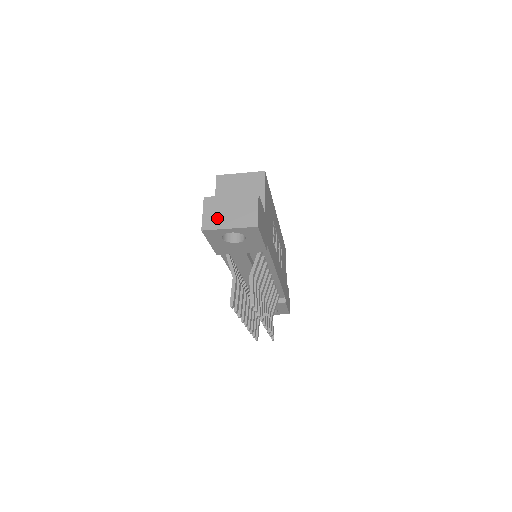
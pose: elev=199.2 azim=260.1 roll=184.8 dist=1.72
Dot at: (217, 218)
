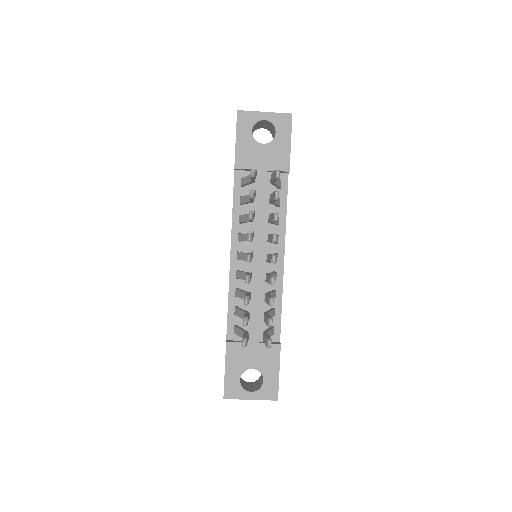
Dot at: occluded
